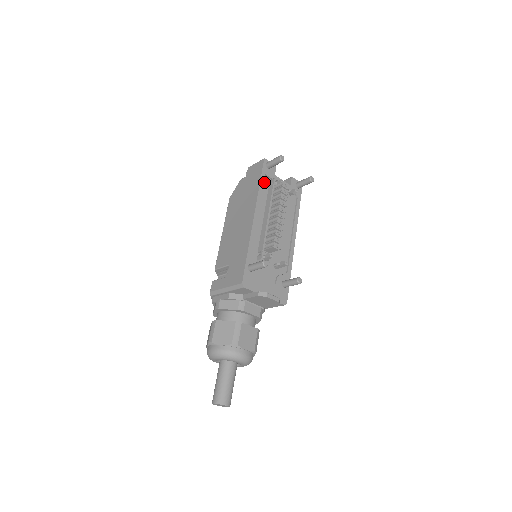
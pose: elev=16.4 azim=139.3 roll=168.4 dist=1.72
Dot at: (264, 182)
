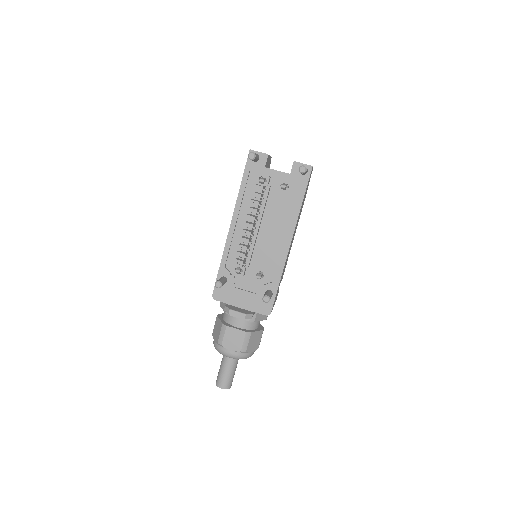
Dot at: (250, 179)
